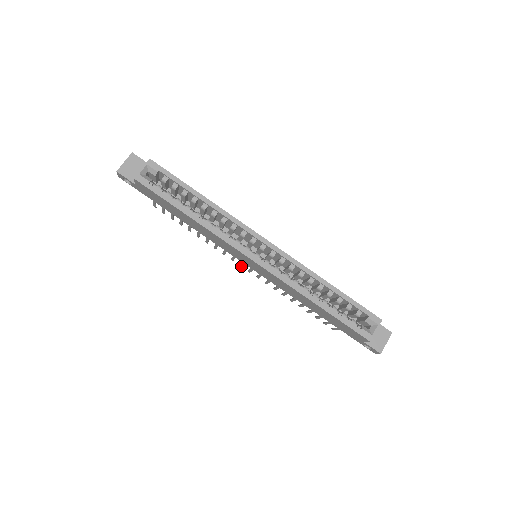
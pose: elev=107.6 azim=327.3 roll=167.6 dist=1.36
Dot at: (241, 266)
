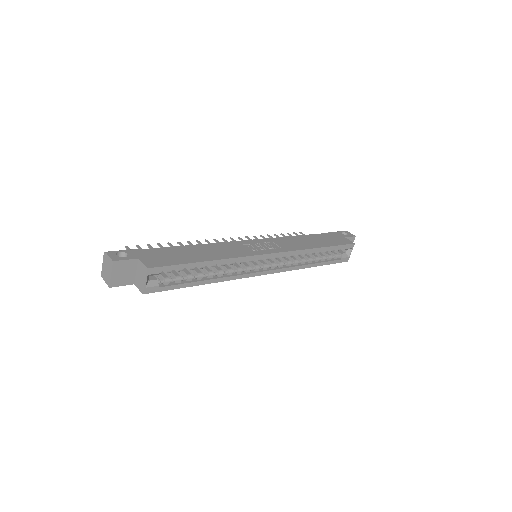
Dot at: (224, 240)
